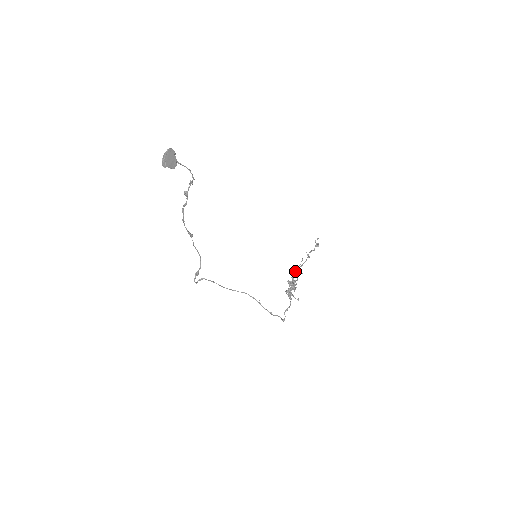
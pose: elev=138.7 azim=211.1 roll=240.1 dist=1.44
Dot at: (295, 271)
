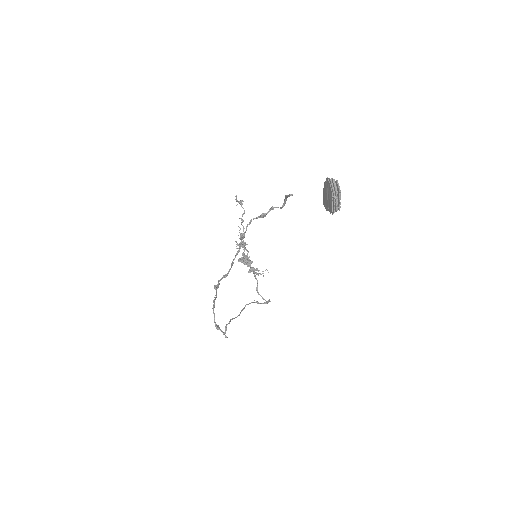
Dot at: occluded
